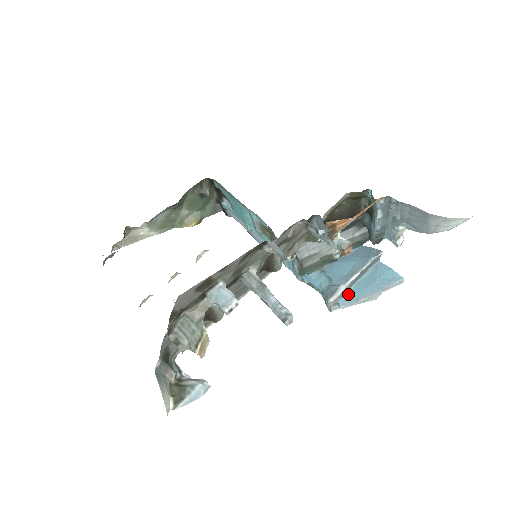
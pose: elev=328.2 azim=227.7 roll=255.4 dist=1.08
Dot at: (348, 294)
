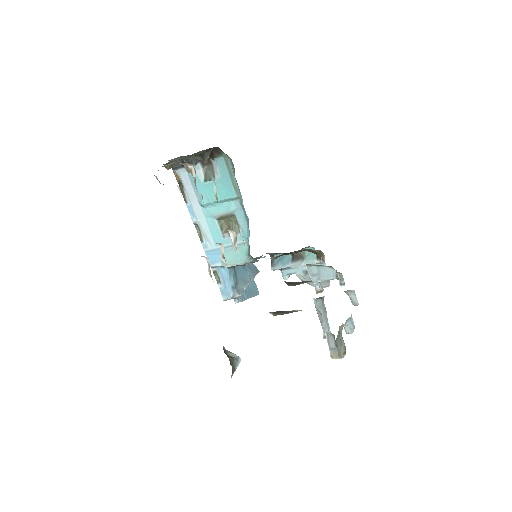
Dot at: occluded
